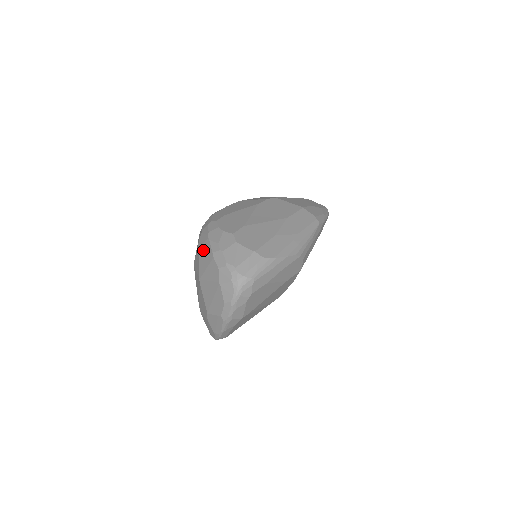
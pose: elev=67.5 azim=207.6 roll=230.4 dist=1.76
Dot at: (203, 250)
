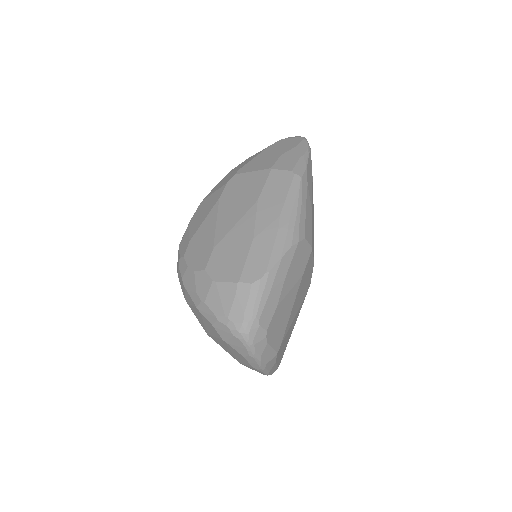
Dot at: (189, 303)
